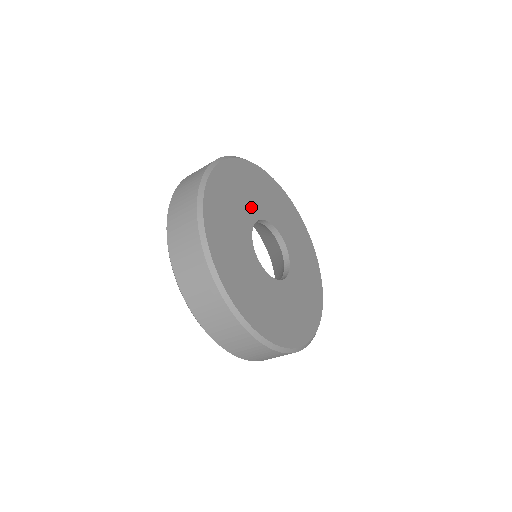
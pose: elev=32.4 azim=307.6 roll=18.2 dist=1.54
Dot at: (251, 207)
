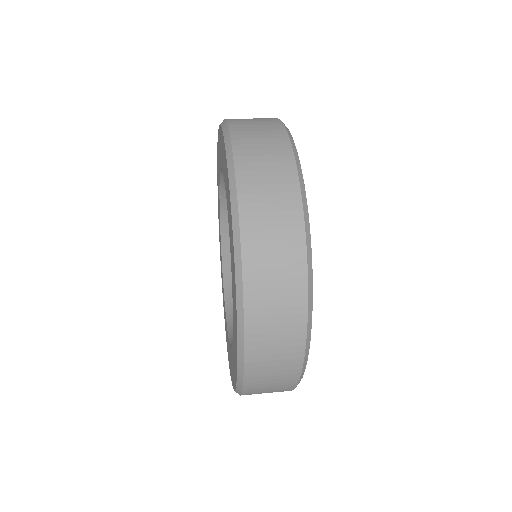
Dot at: occluded
